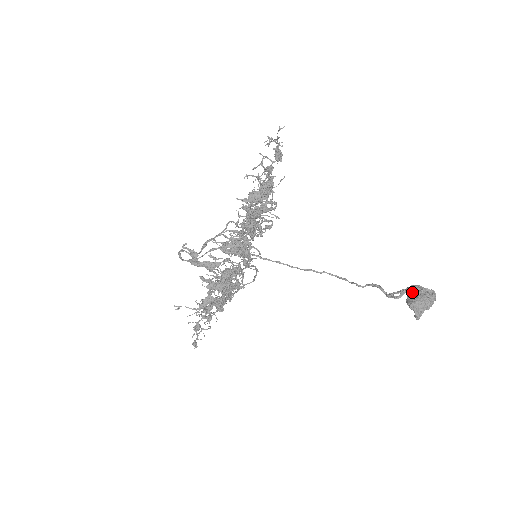
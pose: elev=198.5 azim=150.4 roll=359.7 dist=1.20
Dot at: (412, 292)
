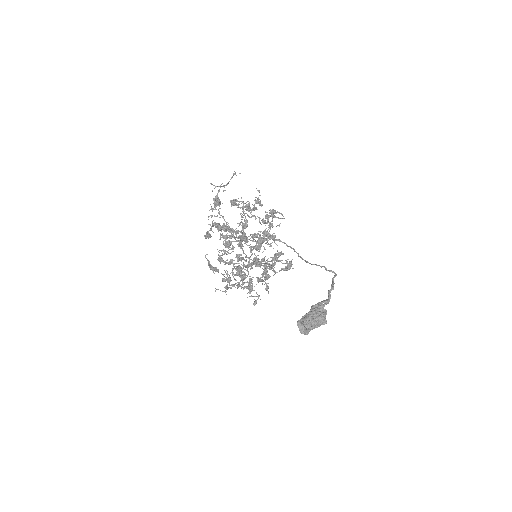
Dot at: (309, 311)
